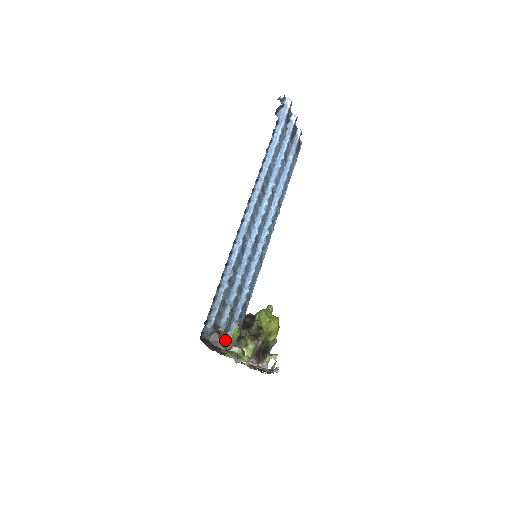
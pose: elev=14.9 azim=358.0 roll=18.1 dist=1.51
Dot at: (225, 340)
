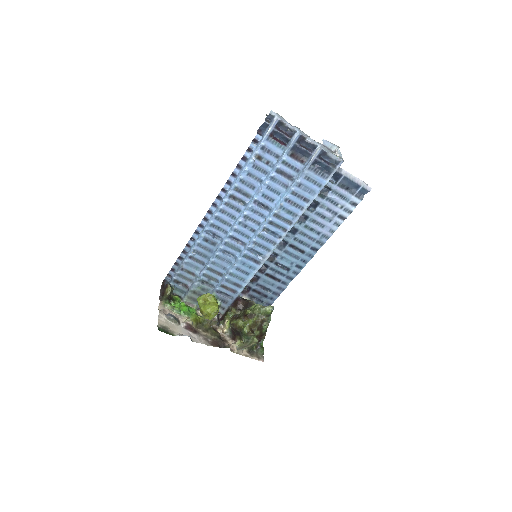
Dot at: (166, 292)
